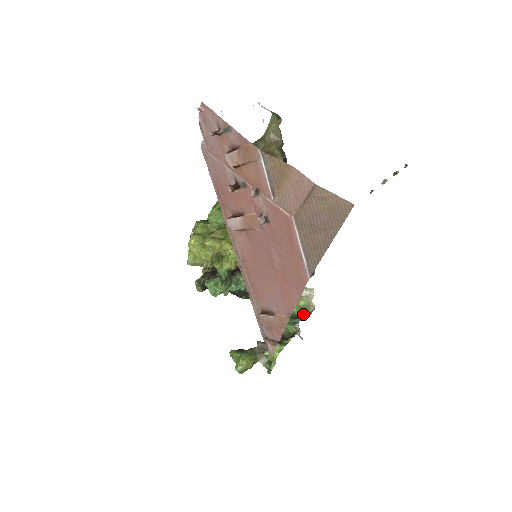
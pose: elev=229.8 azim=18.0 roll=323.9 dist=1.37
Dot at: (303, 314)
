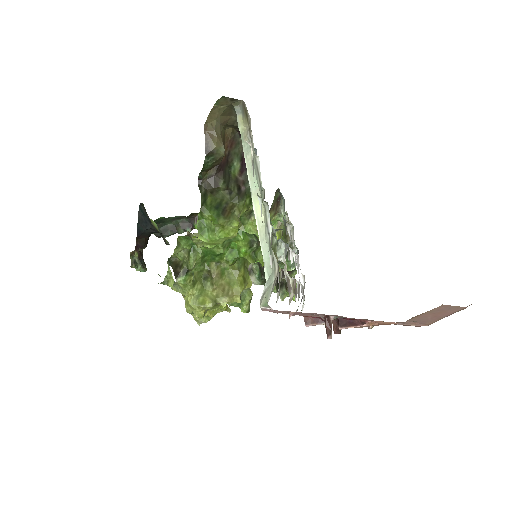
Dot at: (286, 238)
